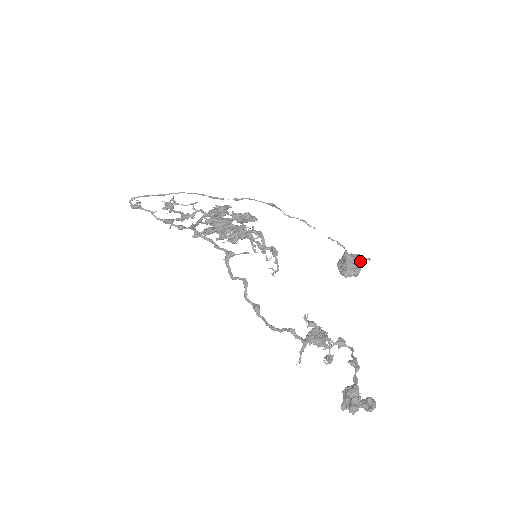
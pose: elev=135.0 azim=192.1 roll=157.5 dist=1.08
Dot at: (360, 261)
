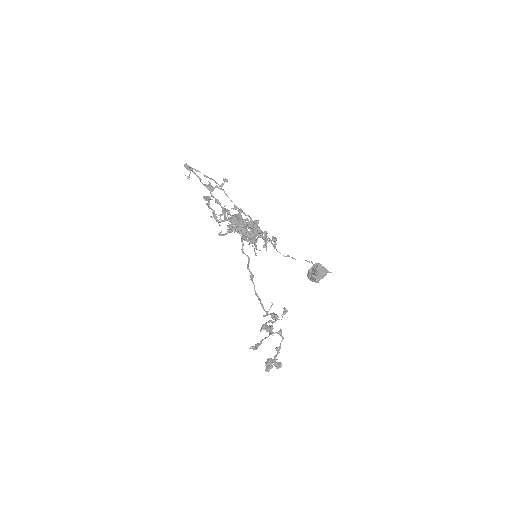
Dot at: (322, 275)
